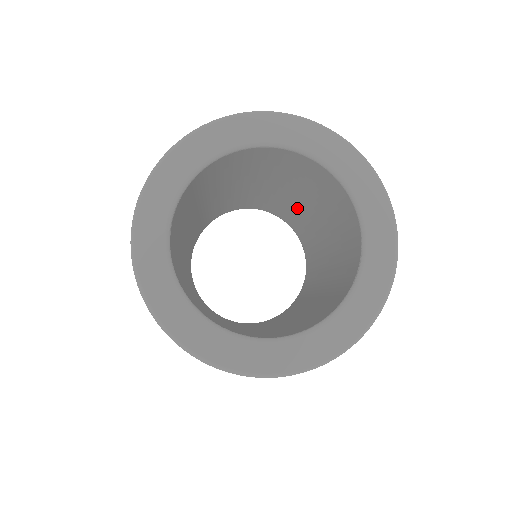
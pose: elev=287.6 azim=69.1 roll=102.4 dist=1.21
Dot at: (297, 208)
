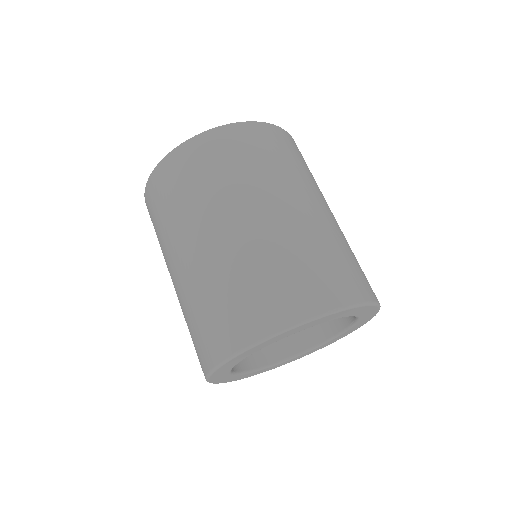
Dot at: occluded
